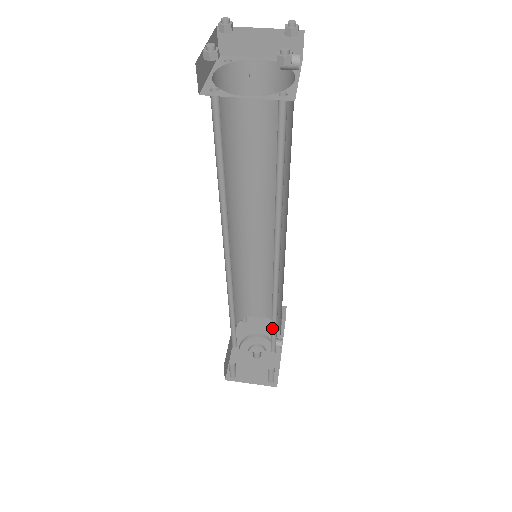
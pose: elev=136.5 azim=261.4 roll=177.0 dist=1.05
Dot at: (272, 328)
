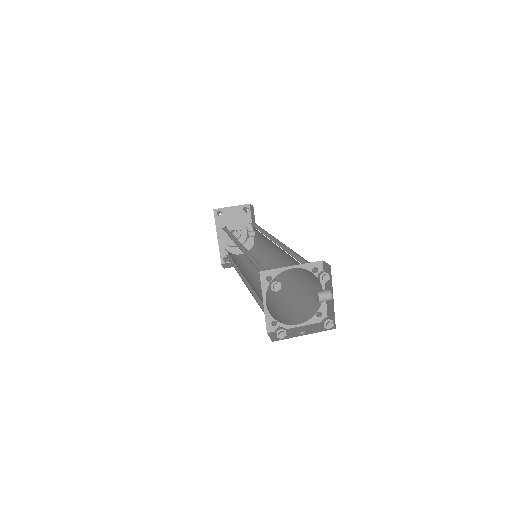
Dot at: (258, 254)
